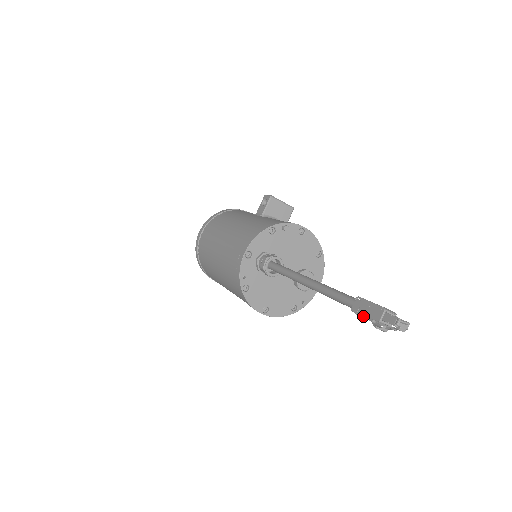
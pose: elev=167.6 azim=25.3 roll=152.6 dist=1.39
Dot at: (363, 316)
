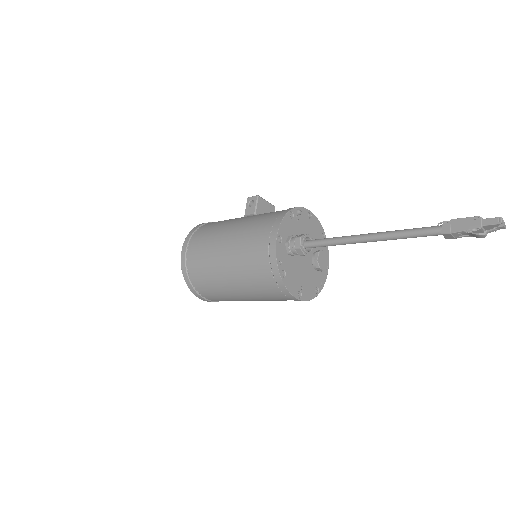
Dot at: (460, 231)
